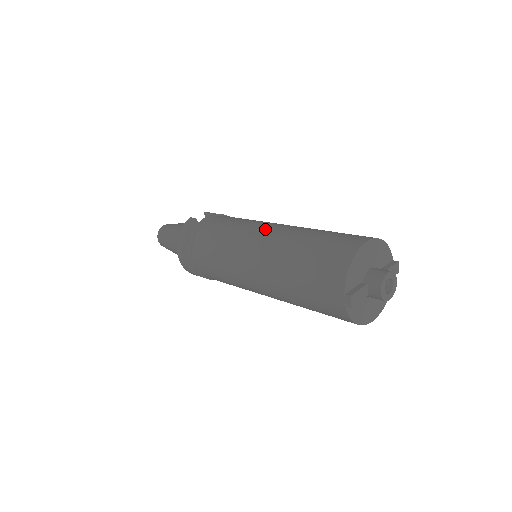
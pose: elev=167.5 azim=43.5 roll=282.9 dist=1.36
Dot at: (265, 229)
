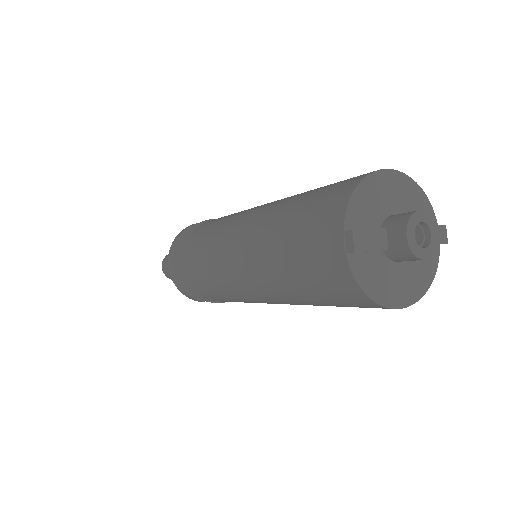
Dot at: occluded
